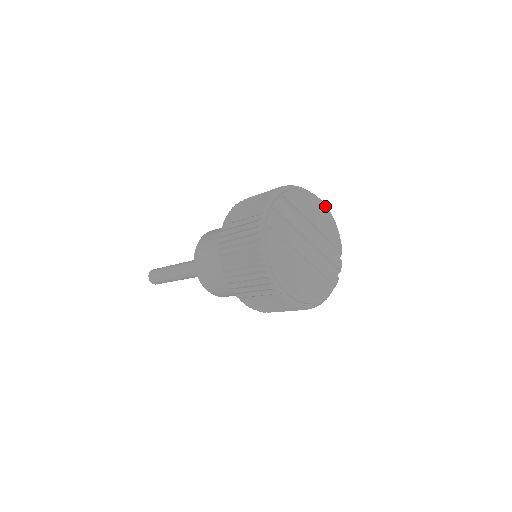
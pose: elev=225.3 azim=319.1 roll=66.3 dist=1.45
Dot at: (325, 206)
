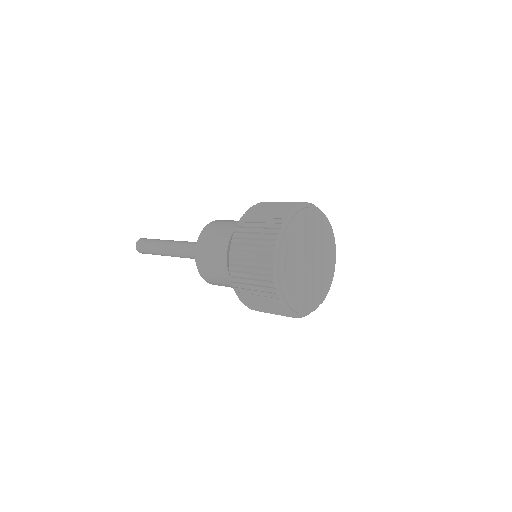
Dot at: (335, 261)
